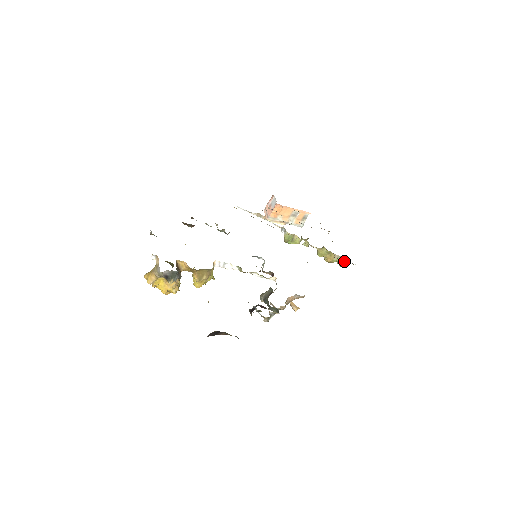
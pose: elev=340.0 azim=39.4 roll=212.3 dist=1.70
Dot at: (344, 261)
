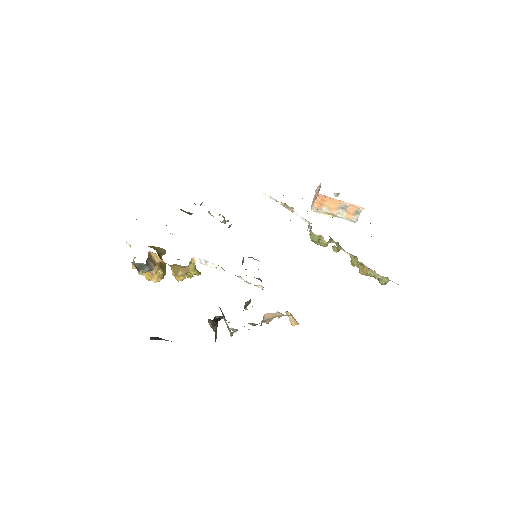
Dot at: (380, 278)
